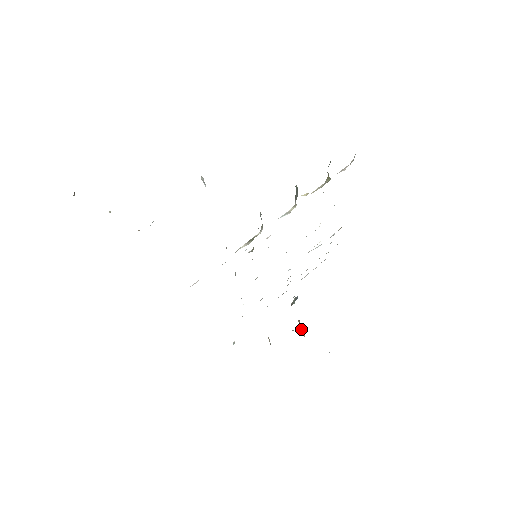
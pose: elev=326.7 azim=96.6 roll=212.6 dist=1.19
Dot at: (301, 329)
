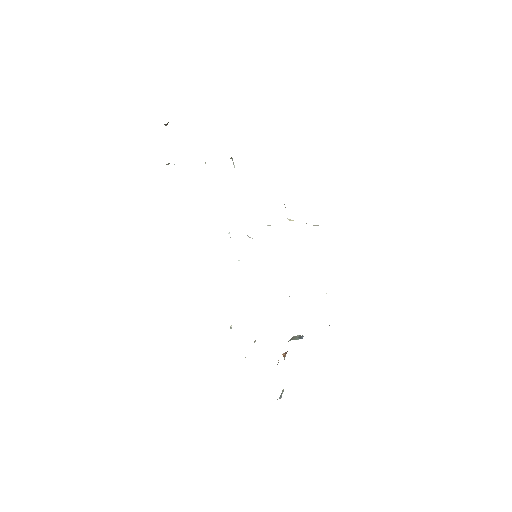
Dot at: occluded
